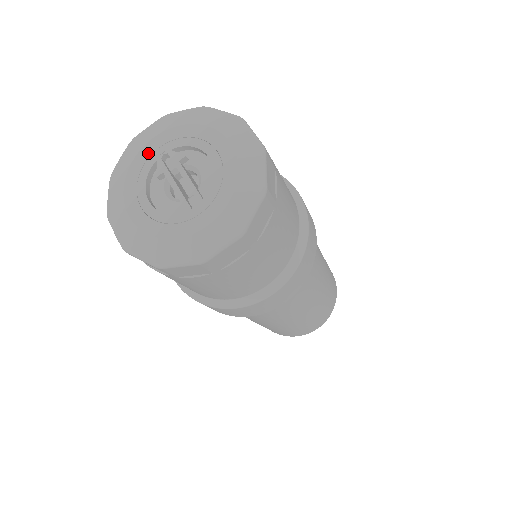
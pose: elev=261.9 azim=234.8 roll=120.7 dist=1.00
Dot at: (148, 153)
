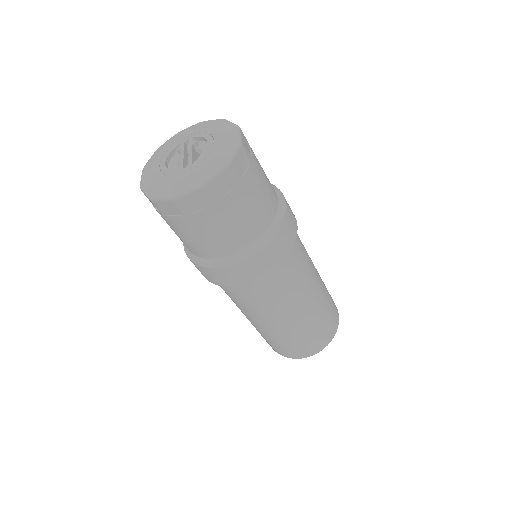
Dot at: (180, 138)
